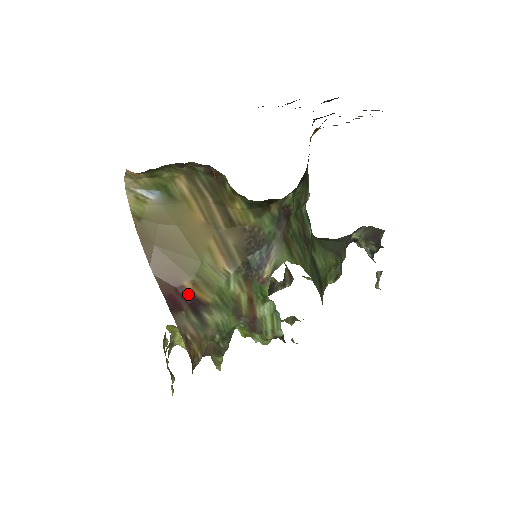
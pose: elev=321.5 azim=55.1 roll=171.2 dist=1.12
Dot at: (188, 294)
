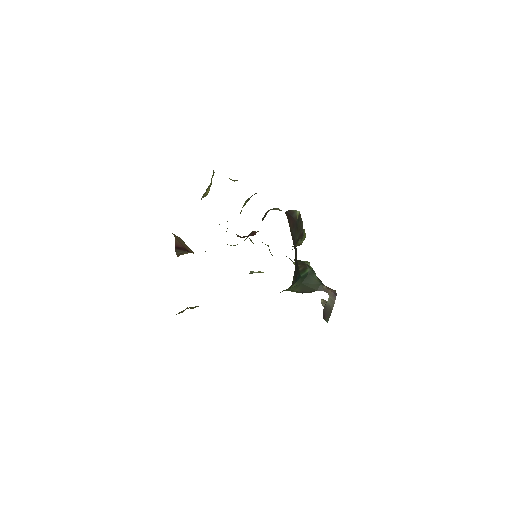
Dot at: occluded
